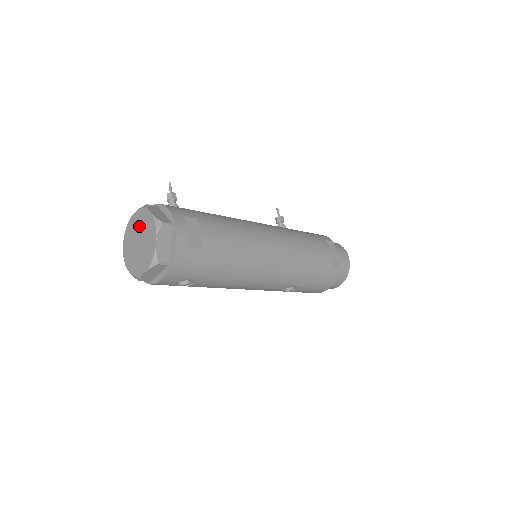
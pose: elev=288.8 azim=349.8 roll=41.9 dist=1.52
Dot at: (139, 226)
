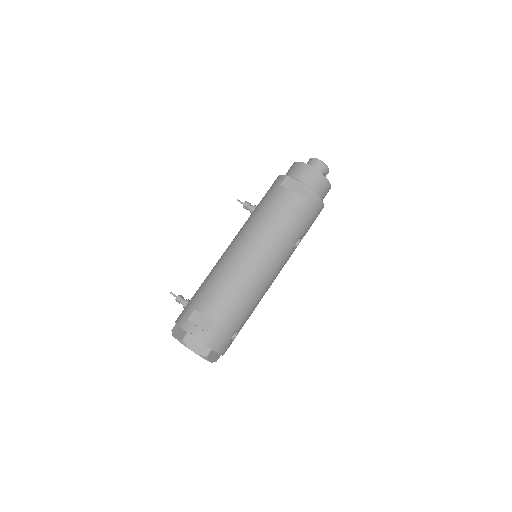
Dot at: occluded
